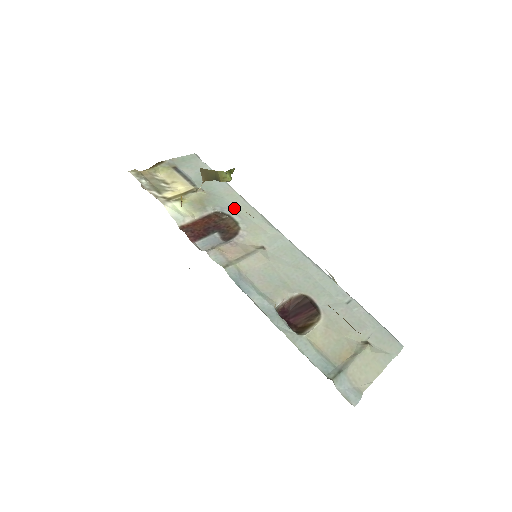
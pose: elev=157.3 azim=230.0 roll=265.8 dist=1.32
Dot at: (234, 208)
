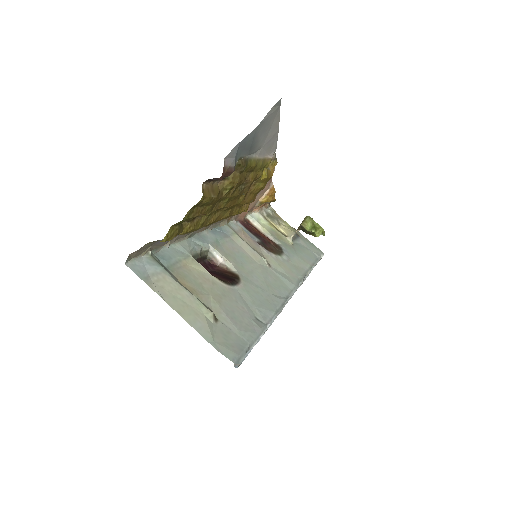
Dot at: (294, 259)
